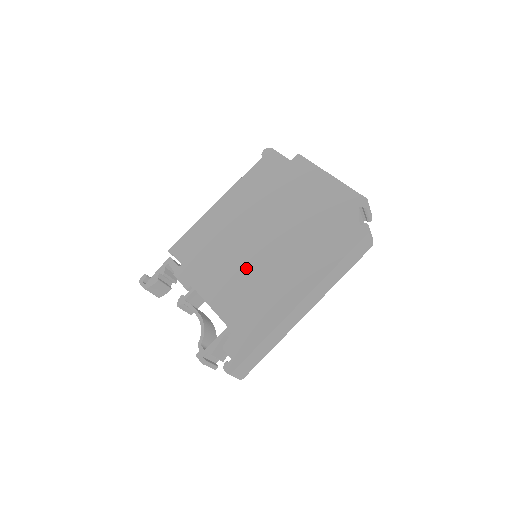
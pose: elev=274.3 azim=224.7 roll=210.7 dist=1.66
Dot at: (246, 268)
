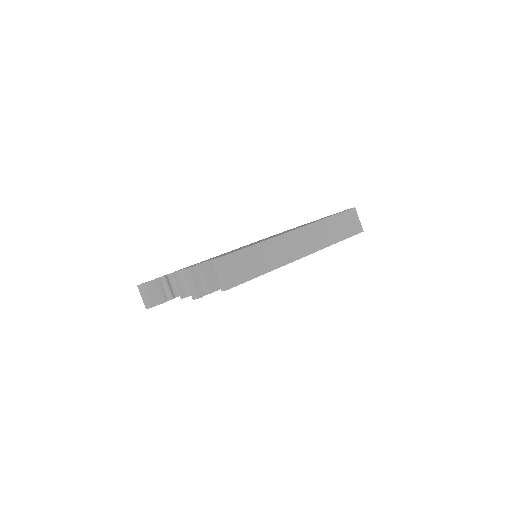
Dot at: occluded
